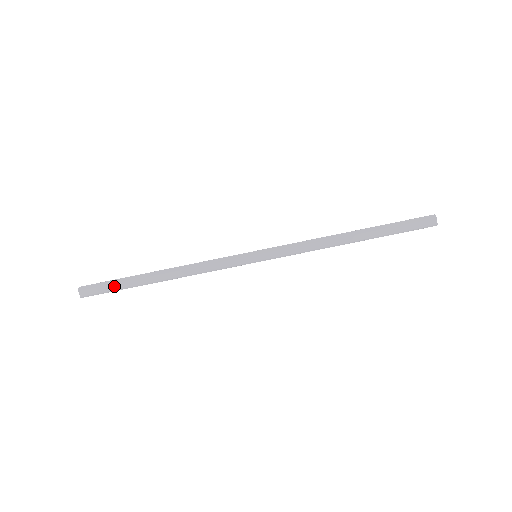
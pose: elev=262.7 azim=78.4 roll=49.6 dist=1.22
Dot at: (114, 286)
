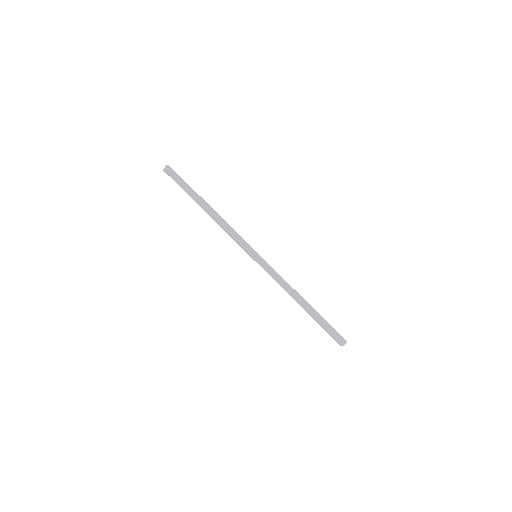
Dot at: (183, 186)
